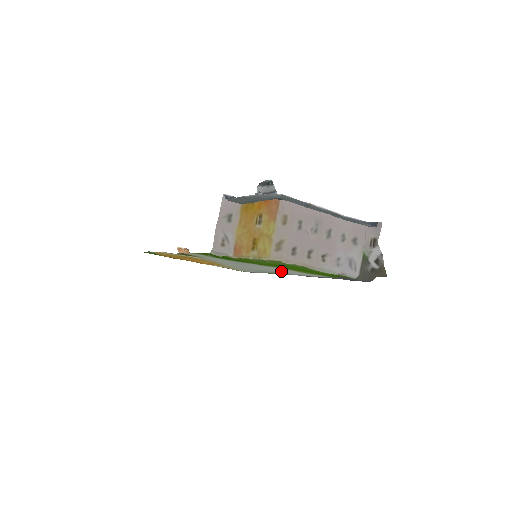
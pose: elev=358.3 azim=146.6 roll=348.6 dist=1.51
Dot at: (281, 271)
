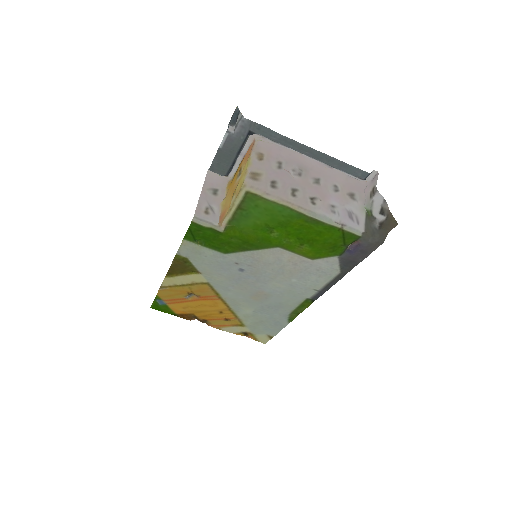
Dot at: (289, 279)
